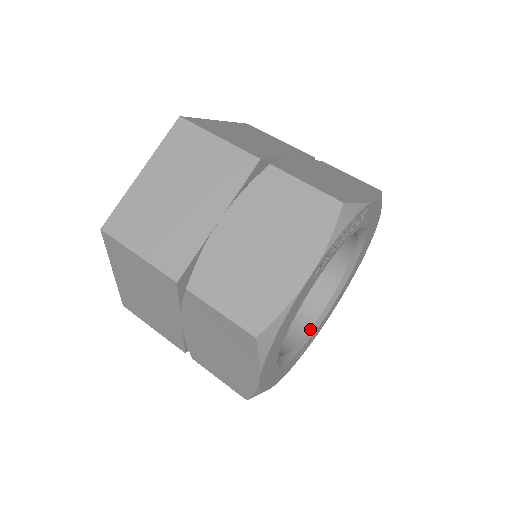
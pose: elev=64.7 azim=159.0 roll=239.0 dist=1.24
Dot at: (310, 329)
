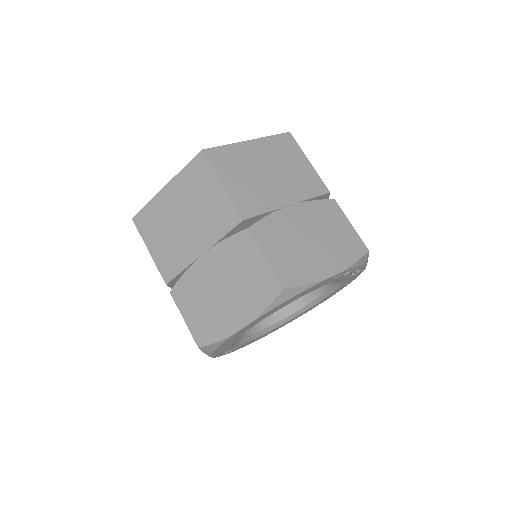
Dot at: (248, 337)
